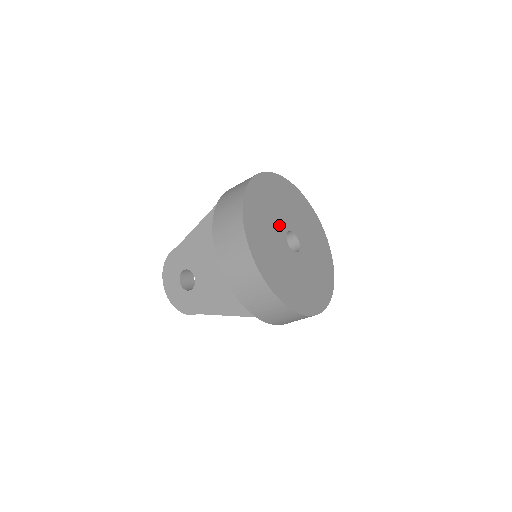
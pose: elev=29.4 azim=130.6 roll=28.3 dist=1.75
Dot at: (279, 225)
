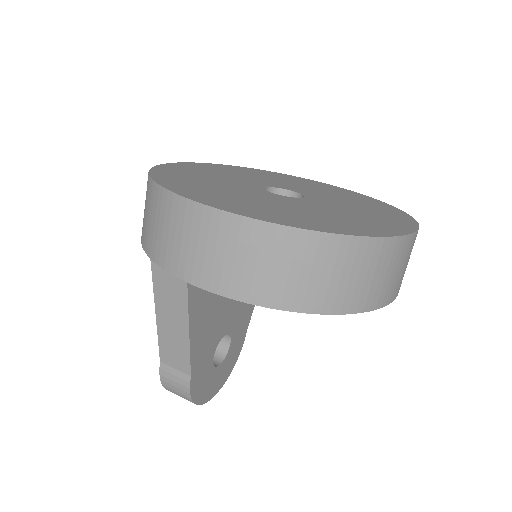
Dot at: (272, 184)
